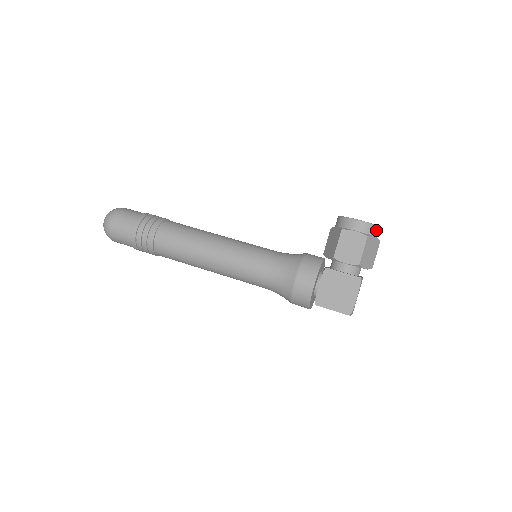
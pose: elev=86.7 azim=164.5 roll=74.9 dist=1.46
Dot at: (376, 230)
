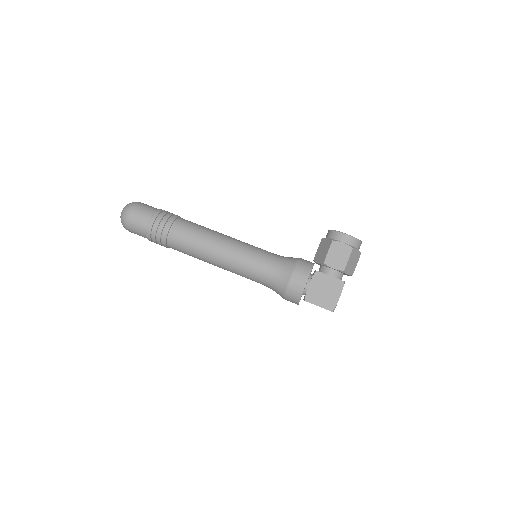
Dot at: (359, 244)
